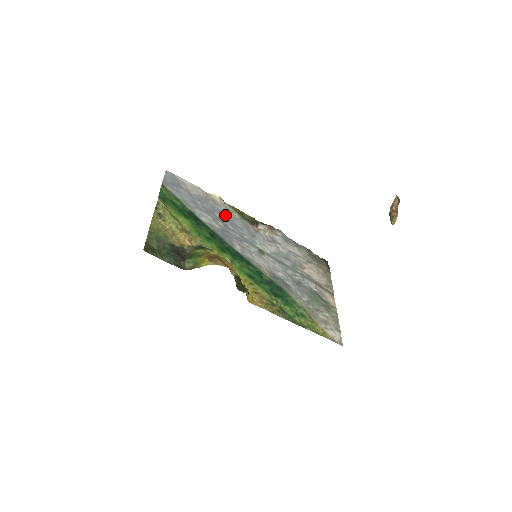
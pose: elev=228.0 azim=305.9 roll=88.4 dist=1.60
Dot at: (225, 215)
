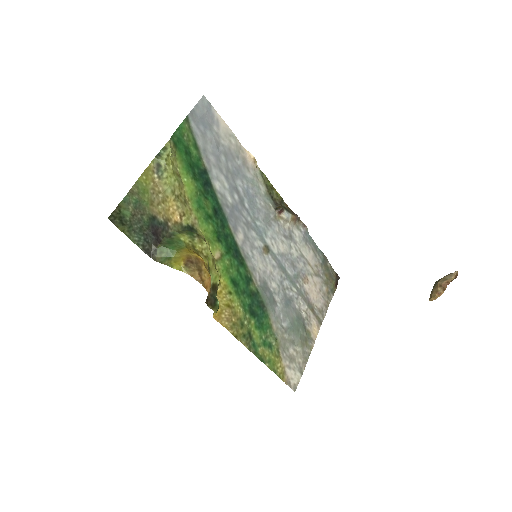
Dot at: (248, 185)
